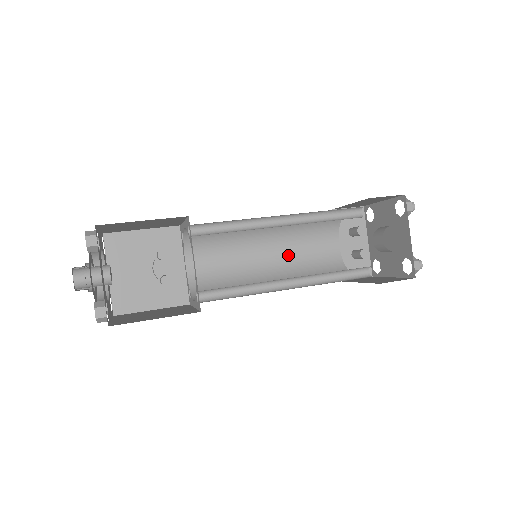
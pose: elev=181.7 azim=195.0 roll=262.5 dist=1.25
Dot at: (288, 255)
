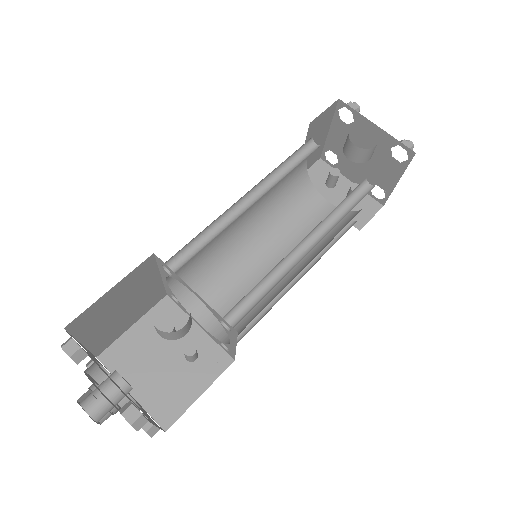
Dot at: (290, 243)
